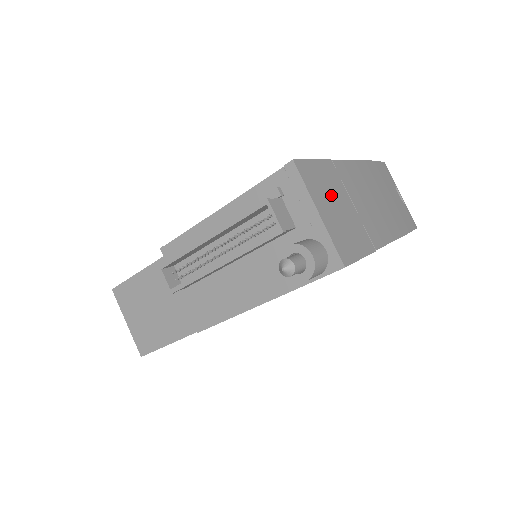
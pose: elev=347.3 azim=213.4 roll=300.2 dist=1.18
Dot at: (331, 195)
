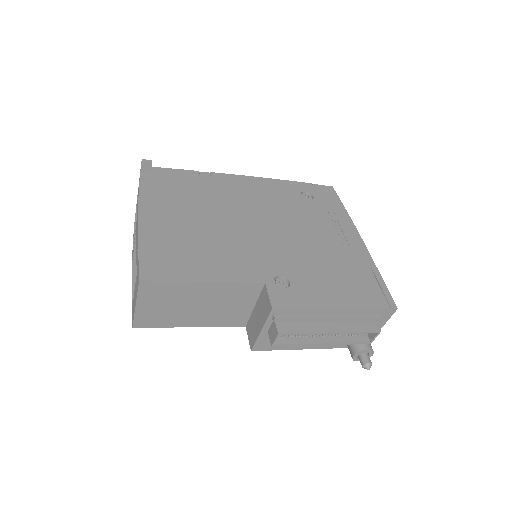
Dot at: occluded
